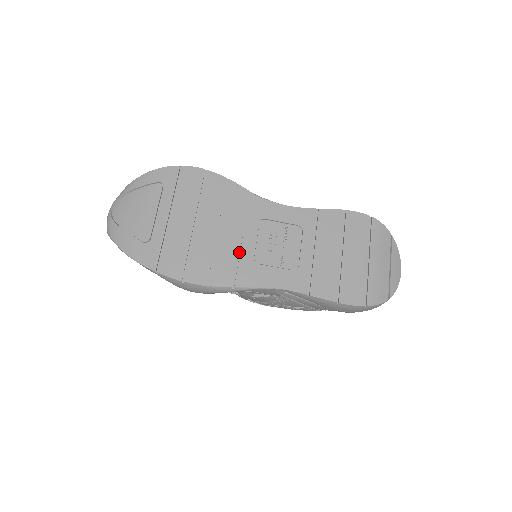
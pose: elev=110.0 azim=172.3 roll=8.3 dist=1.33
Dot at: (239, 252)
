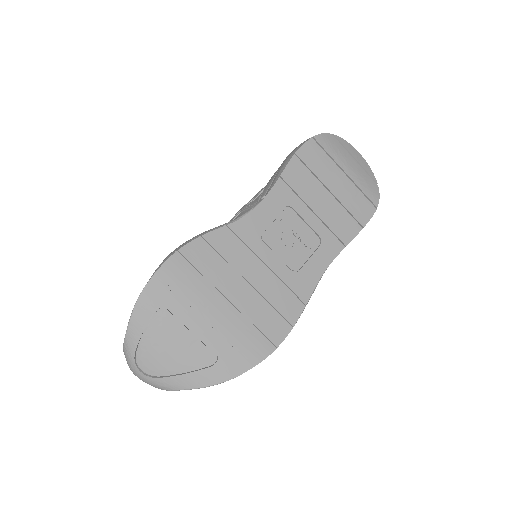
Dot at: (277, 279)
